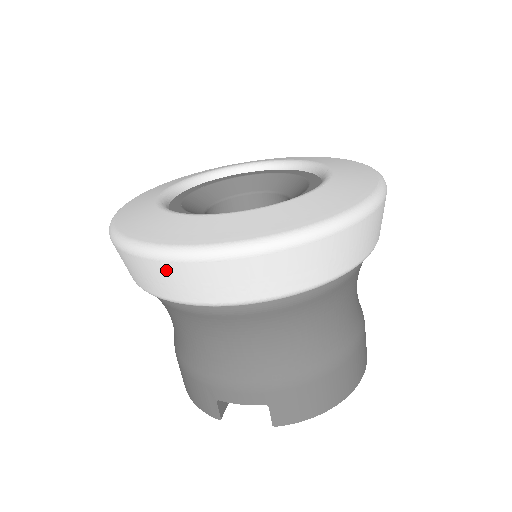
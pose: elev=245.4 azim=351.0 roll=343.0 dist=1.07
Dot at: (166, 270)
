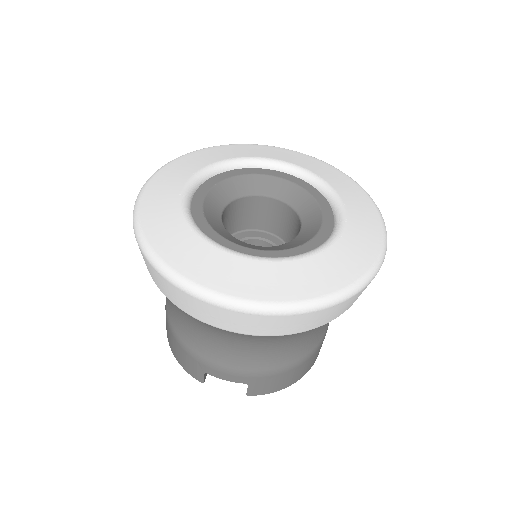
Dot at: (202, 305)
